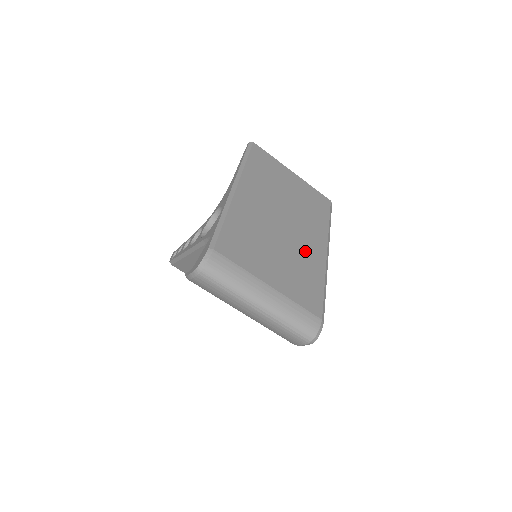
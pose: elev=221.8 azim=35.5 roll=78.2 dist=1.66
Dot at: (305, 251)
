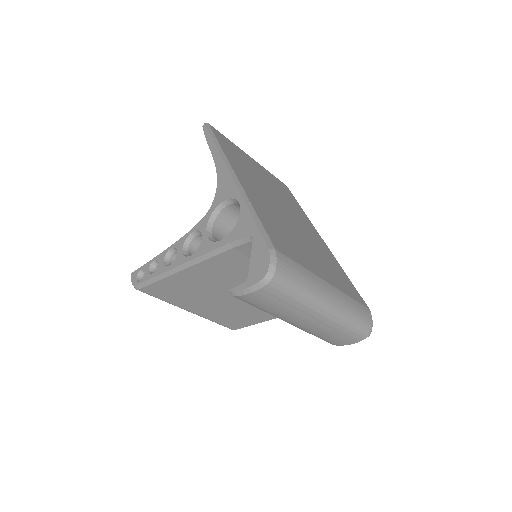
Dot at: (314, 240)
